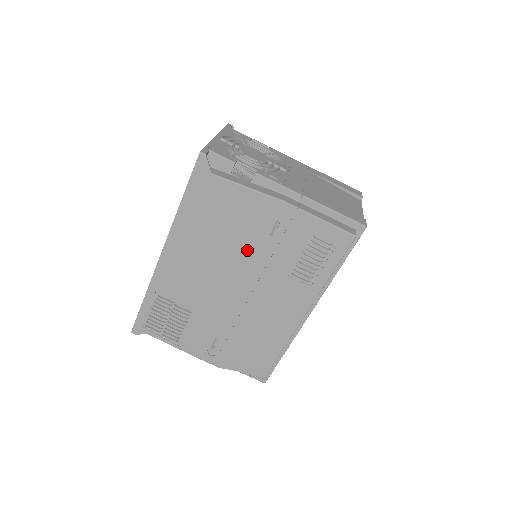
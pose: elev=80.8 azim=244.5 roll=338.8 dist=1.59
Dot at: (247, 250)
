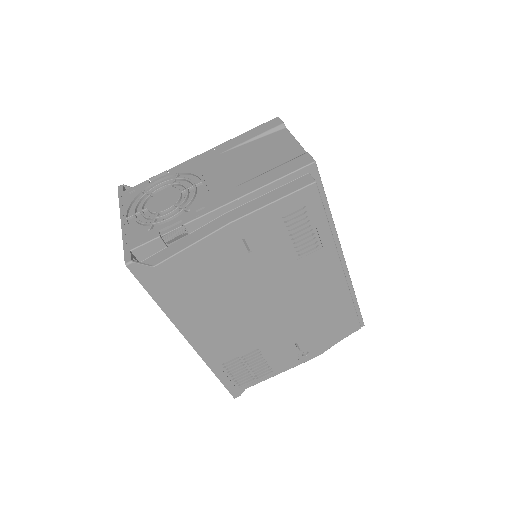
Dot at: (246, 279)
